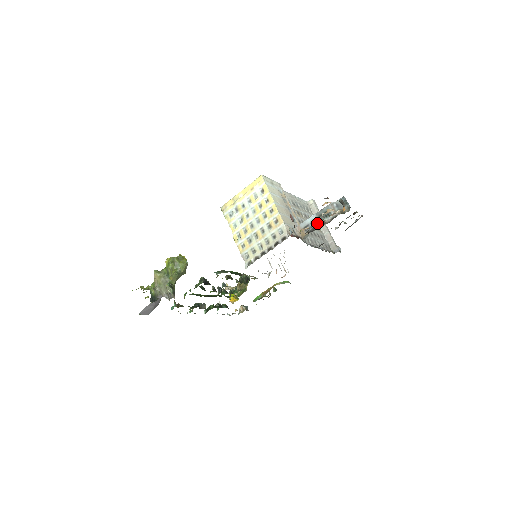
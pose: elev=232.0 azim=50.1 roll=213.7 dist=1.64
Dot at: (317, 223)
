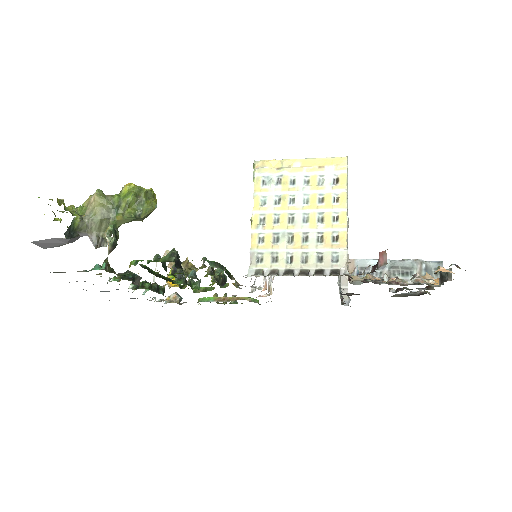
Dot at: (394, 279)
